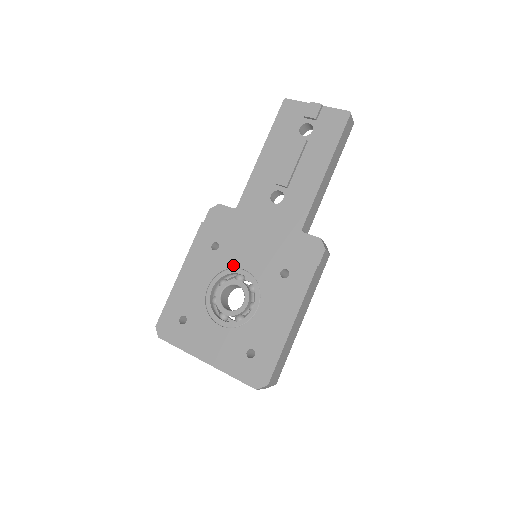
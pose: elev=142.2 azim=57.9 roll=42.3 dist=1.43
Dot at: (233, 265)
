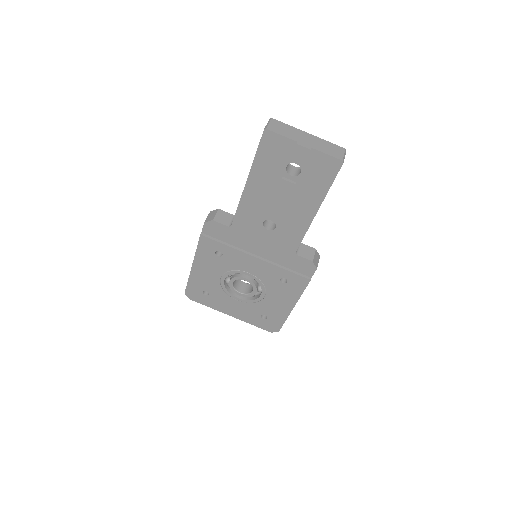
Dot at: (239, 269)
